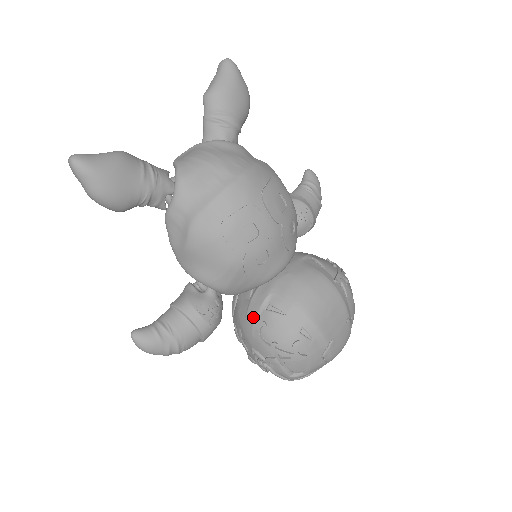
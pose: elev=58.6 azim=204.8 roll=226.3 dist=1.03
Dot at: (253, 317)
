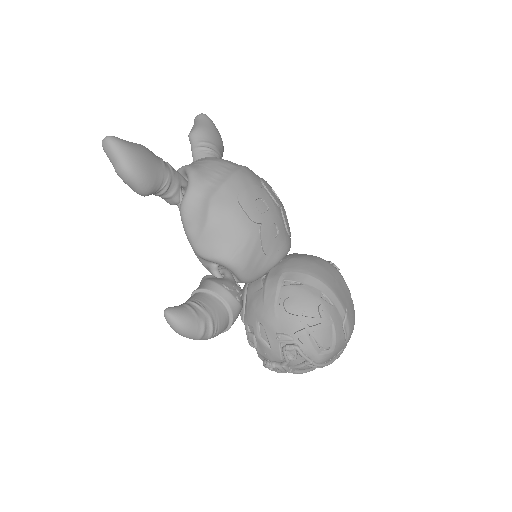
Dot at: (272, 297)
